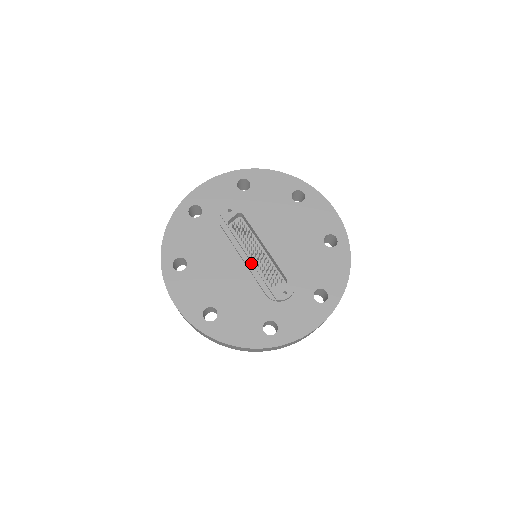
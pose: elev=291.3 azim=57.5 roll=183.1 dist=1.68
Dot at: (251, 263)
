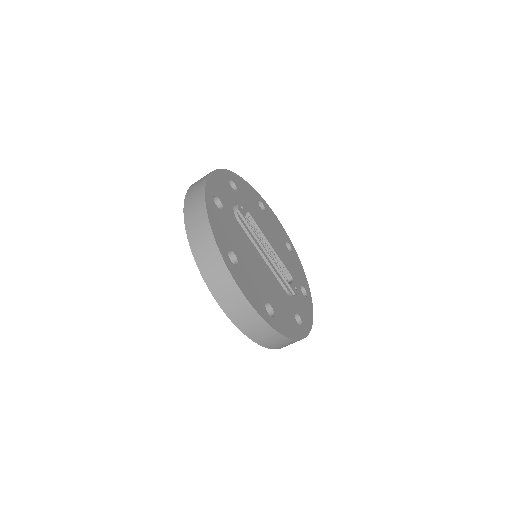
Dot at: (270, 260)
